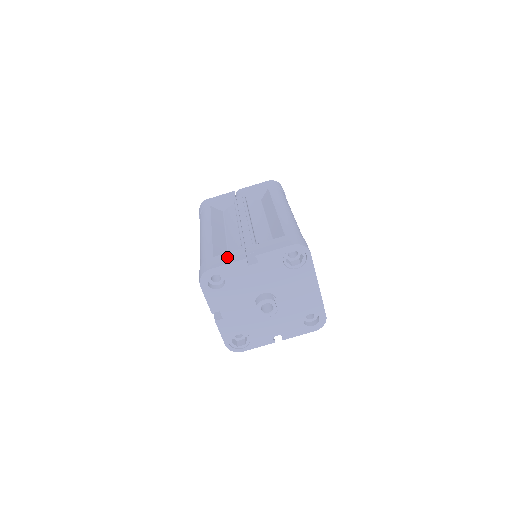
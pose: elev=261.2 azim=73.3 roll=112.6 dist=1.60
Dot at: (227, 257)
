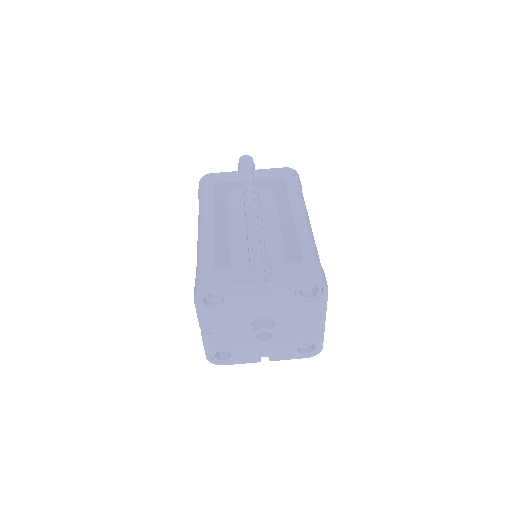
Dot at: (232, 274)
